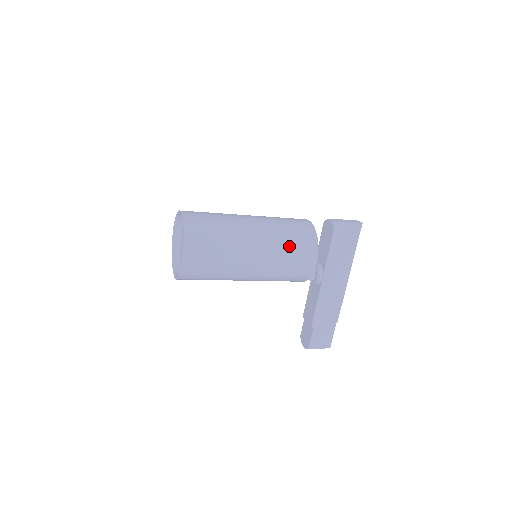
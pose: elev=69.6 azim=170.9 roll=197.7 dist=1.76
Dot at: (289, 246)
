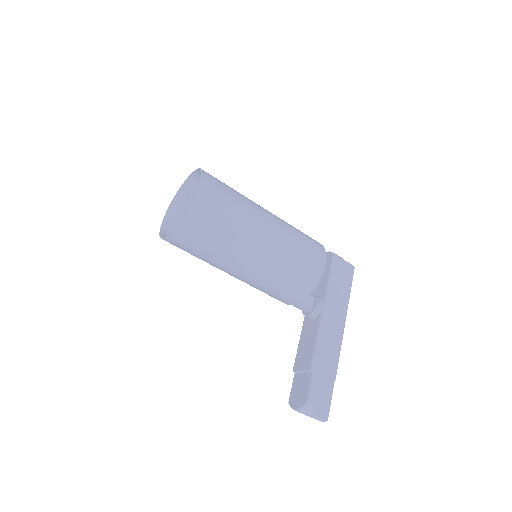
Dot at: (300, 236)
